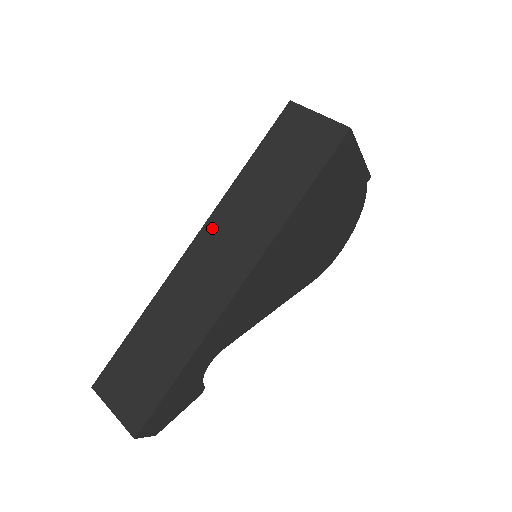
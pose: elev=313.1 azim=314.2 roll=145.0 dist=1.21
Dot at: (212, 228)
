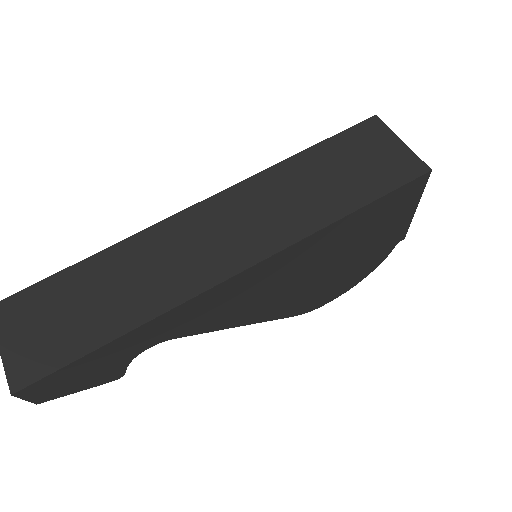
Dot at: (232, 197)
